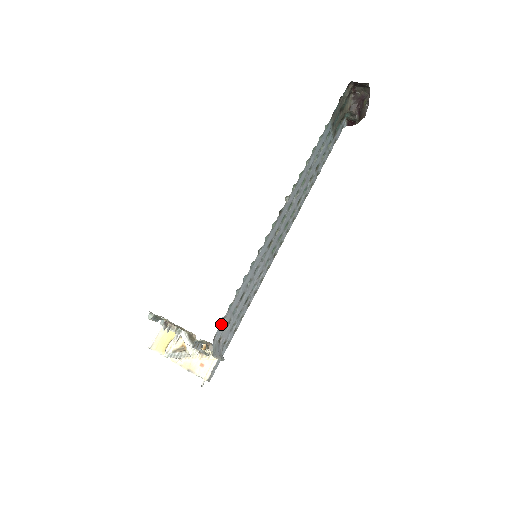
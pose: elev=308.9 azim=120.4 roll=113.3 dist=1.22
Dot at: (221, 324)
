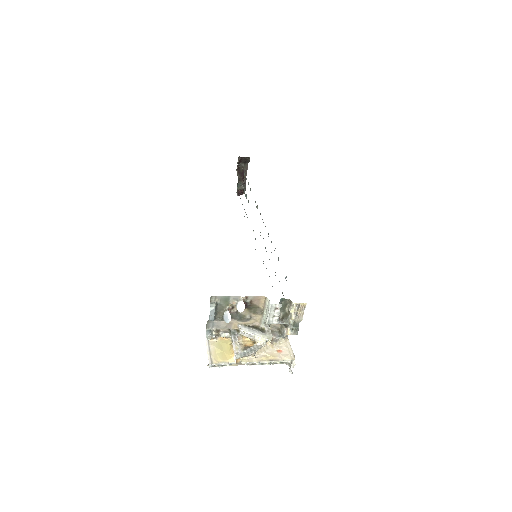
Dot at: occluded
